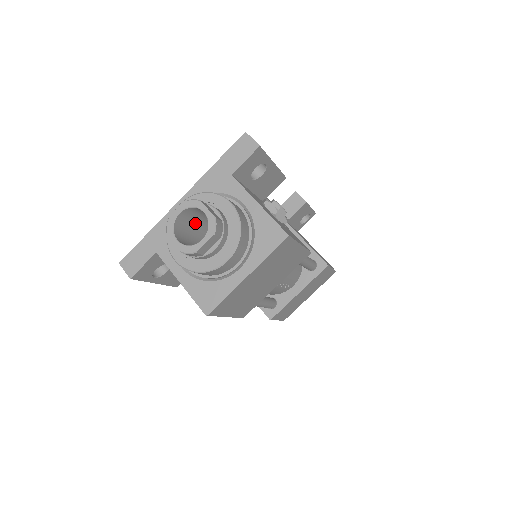
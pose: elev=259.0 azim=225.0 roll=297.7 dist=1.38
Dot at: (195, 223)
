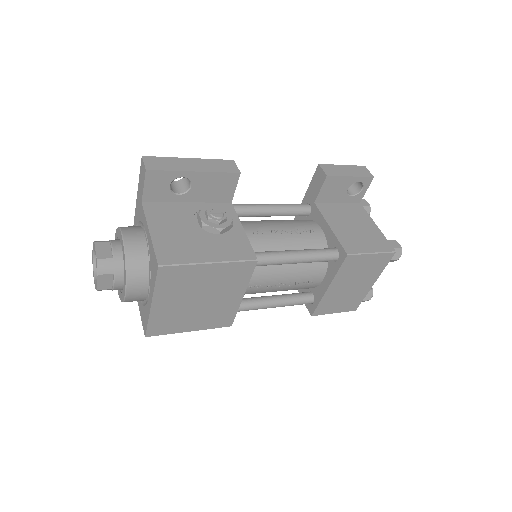
Dot at: occluded
